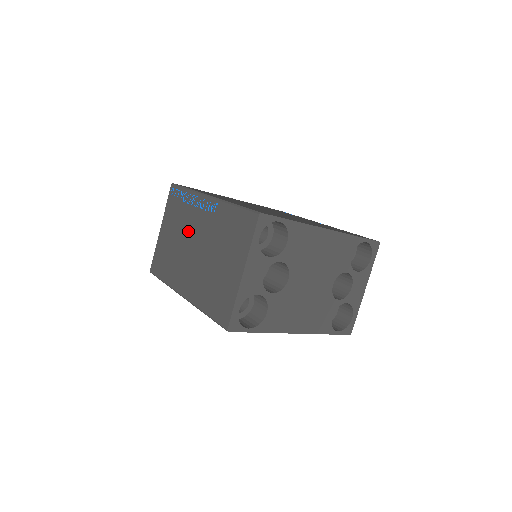
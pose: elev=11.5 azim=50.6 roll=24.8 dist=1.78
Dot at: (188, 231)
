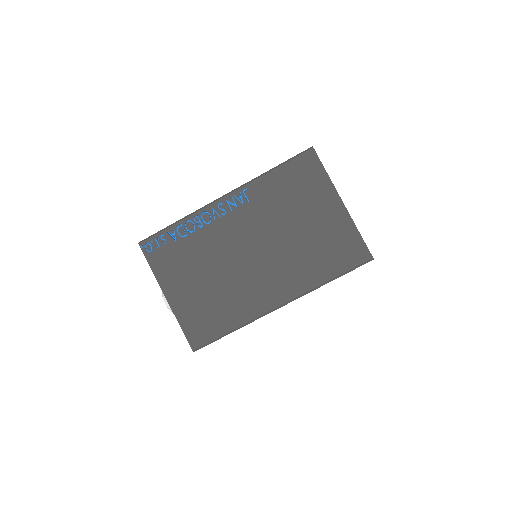
Dot at: (223, 250)
